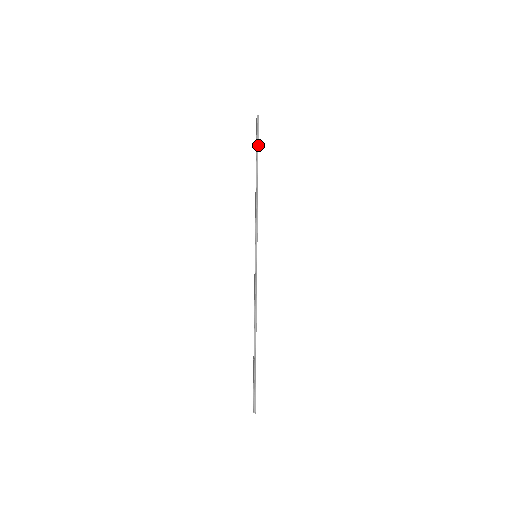
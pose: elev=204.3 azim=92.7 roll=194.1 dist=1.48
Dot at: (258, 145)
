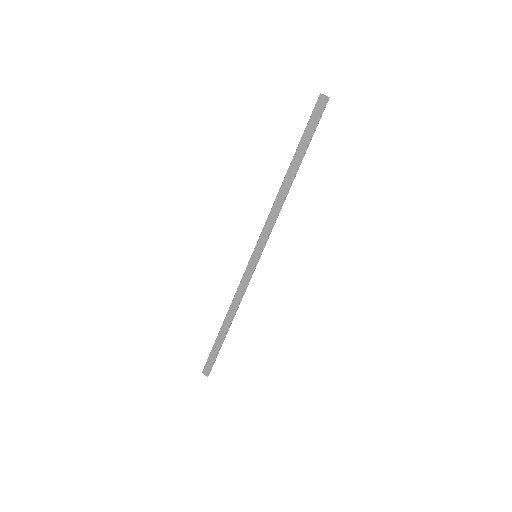
Dot at: occluded
